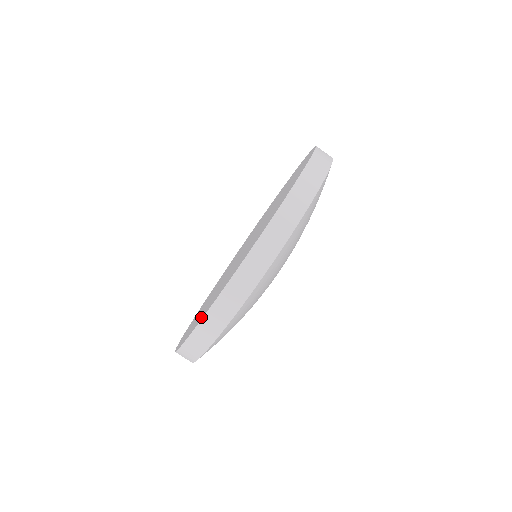
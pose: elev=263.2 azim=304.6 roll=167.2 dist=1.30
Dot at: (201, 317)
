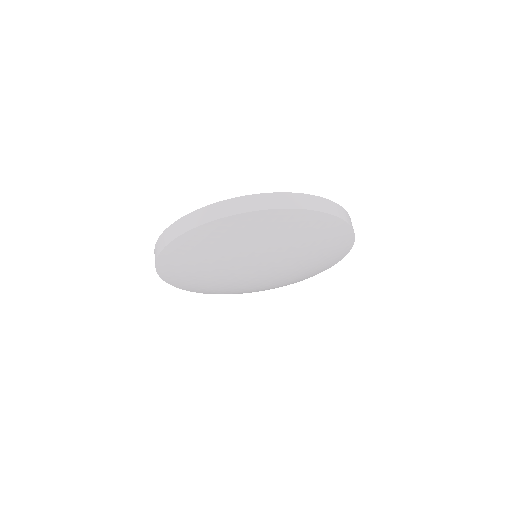
Dot at: occluded
